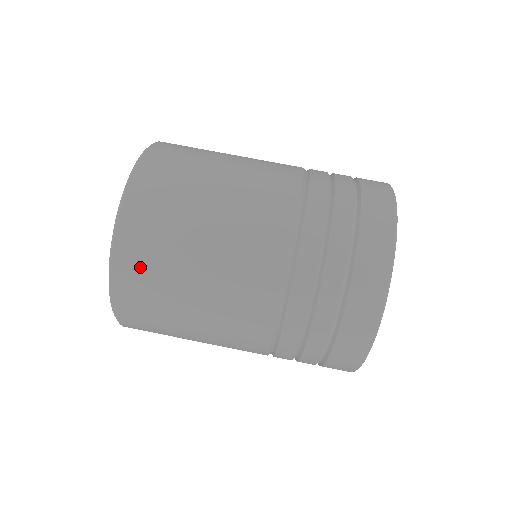
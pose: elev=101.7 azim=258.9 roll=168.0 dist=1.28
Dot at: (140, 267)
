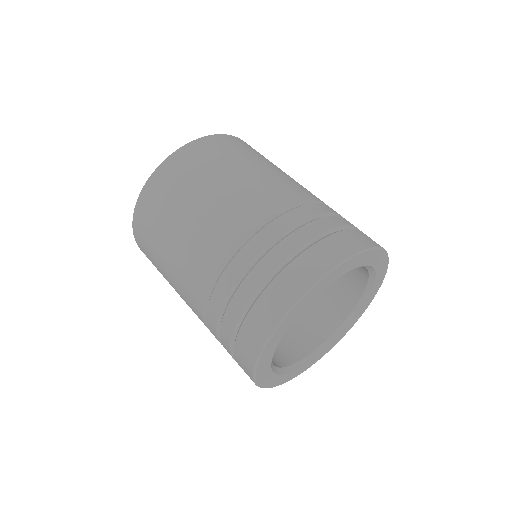
Dot at: (216, 147)
